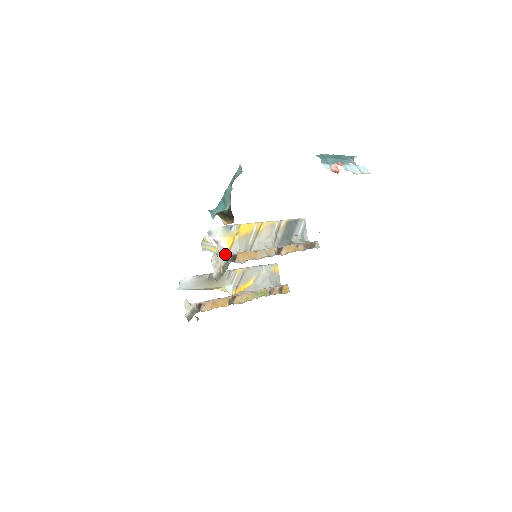
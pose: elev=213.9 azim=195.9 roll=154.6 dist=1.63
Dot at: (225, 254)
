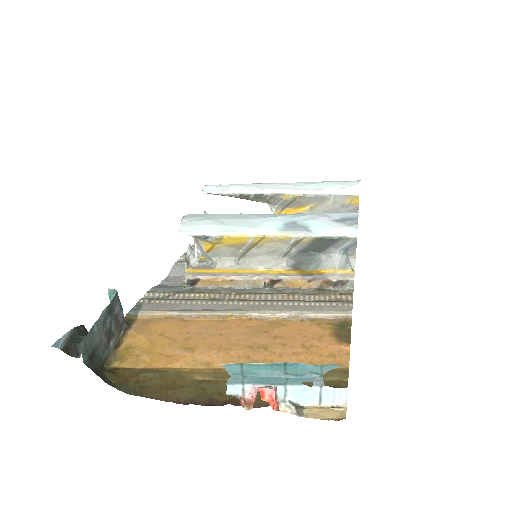
Dot at: (202, 253)
